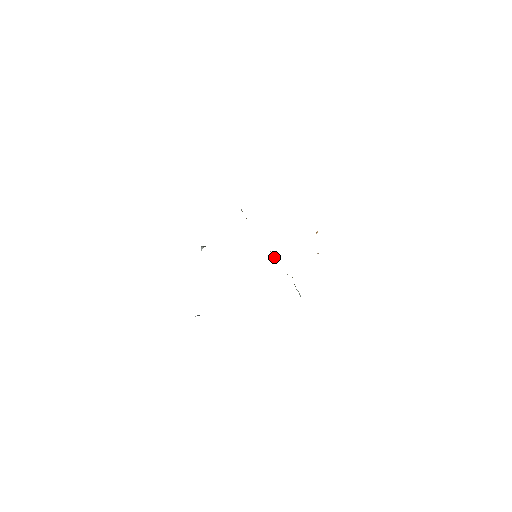
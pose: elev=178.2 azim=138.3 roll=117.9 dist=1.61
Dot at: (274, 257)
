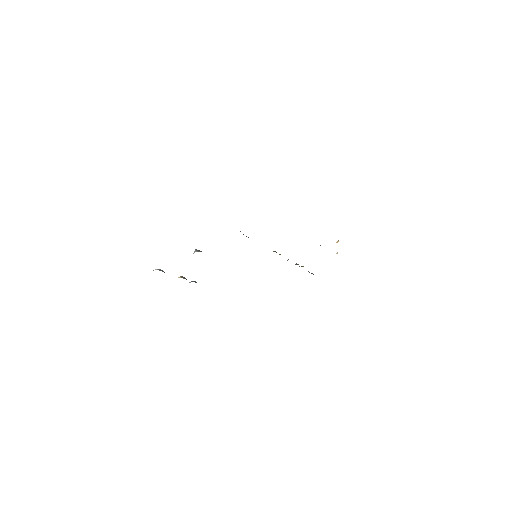
Dot at: occluded
